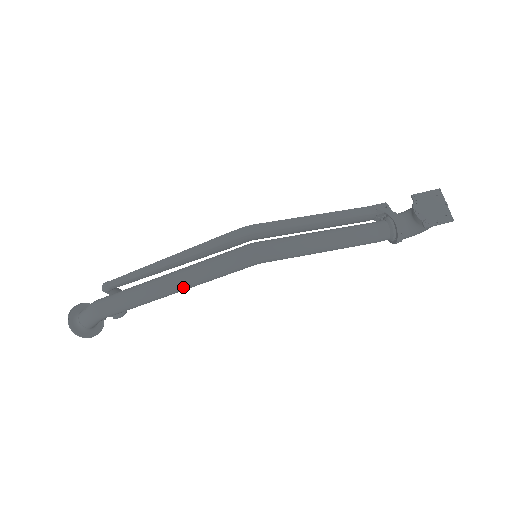
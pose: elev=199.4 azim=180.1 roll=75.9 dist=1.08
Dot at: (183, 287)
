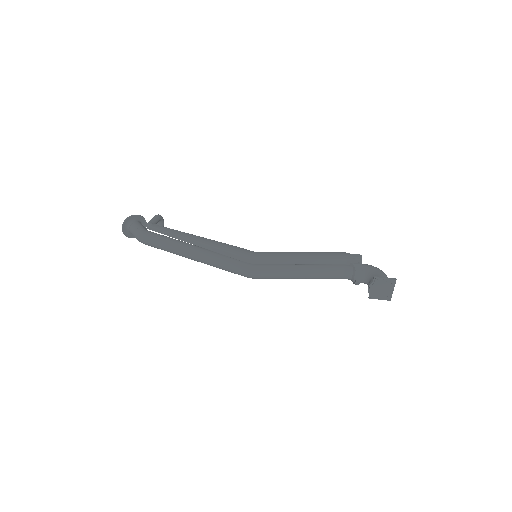
Dot at: (201, 262)
